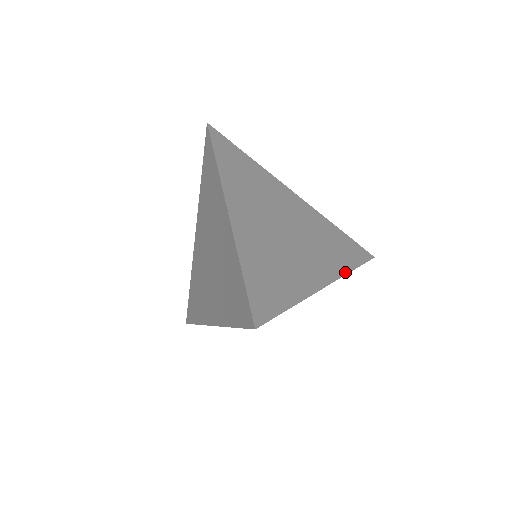
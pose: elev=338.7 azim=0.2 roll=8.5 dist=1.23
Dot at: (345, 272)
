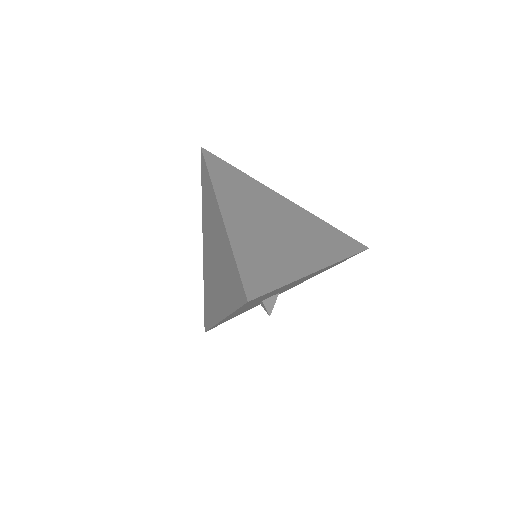
Dot at: (338, 260)
